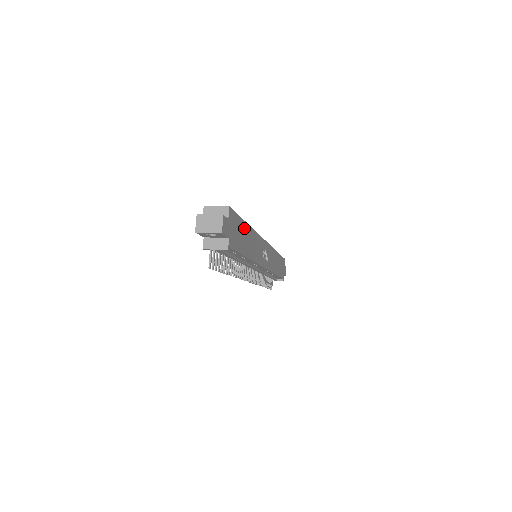
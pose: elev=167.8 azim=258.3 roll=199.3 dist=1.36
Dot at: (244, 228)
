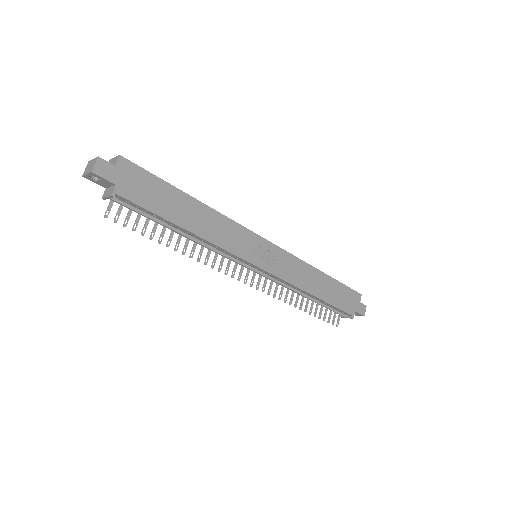
Dot at: (174, 194)
